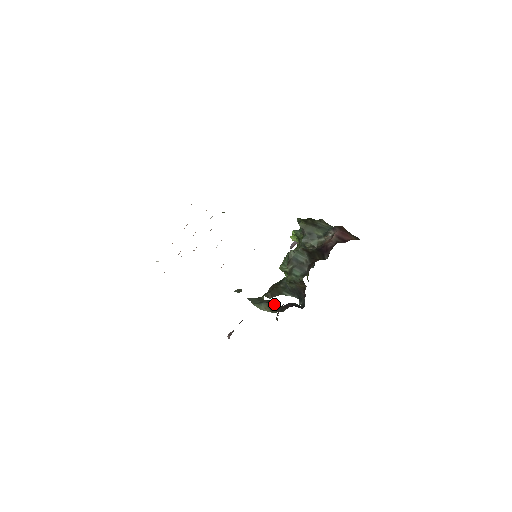
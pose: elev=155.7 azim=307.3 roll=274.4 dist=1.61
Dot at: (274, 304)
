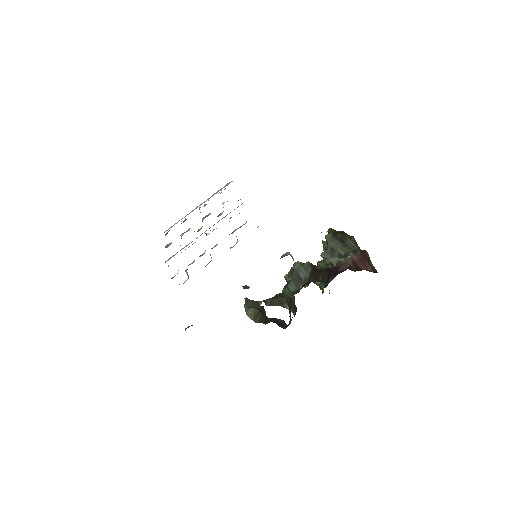
Dot at: (261, 313)
